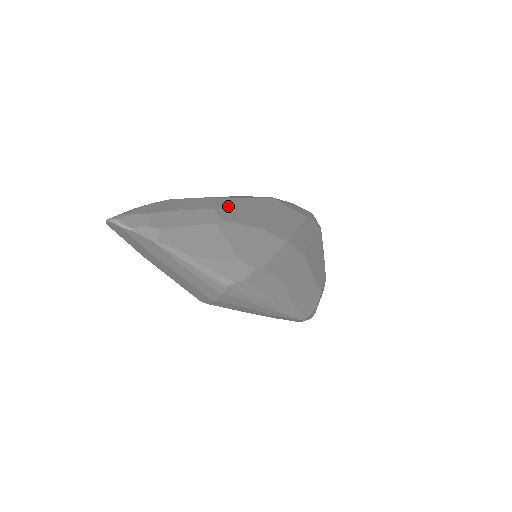
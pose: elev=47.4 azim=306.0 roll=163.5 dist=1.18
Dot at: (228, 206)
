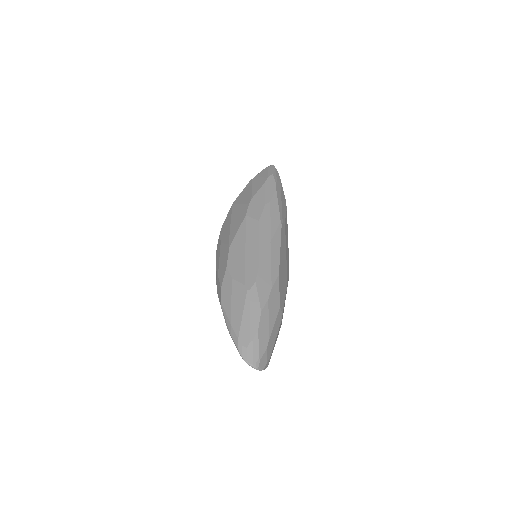
Dot at: (280, 290)
